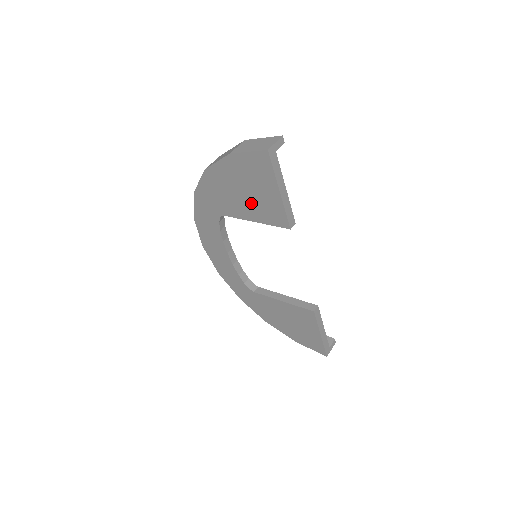
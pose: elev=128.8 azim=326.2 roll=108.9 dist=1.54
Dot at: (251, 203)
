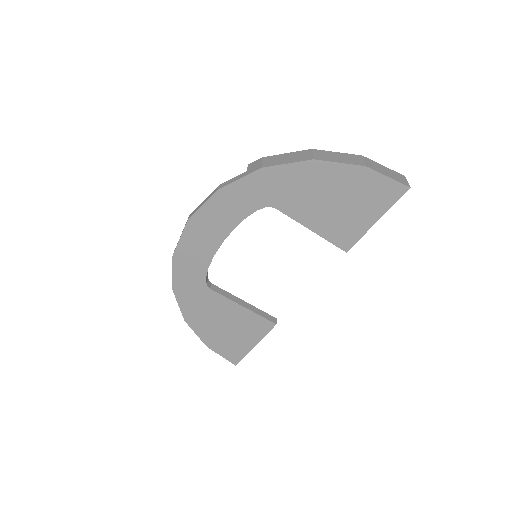
Dot at: (330, 214)
